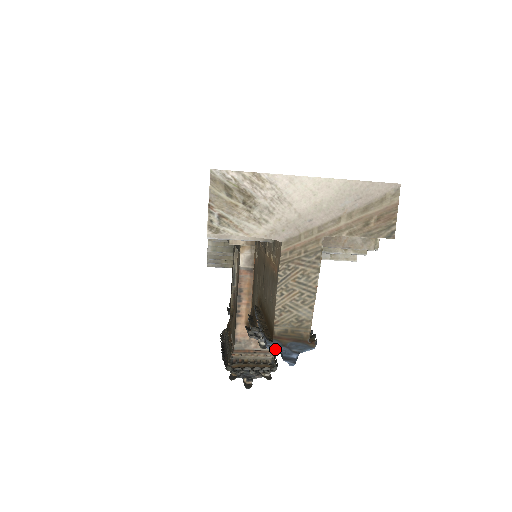
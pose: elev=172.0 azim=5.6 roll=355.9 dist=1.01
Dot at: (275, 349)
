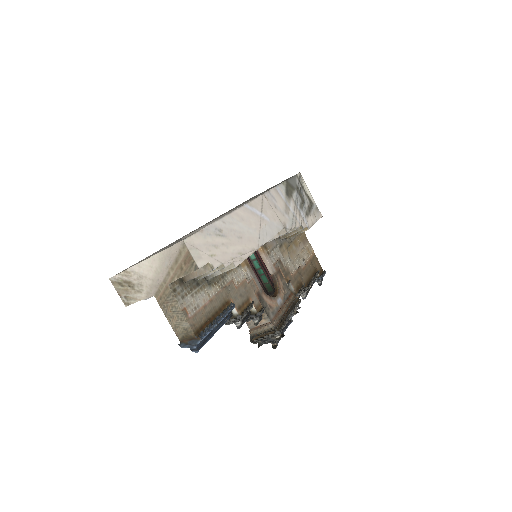
Dot at: (185, 347)
